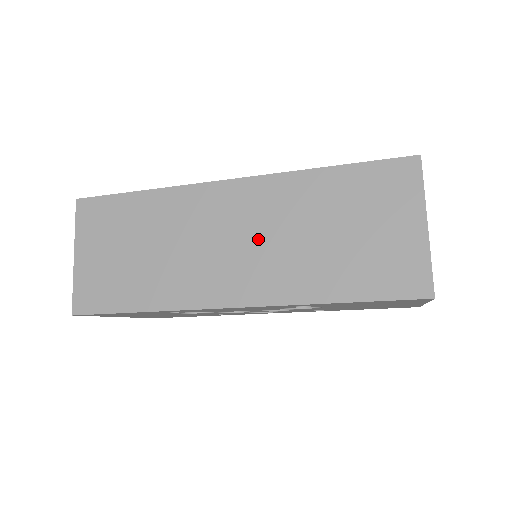
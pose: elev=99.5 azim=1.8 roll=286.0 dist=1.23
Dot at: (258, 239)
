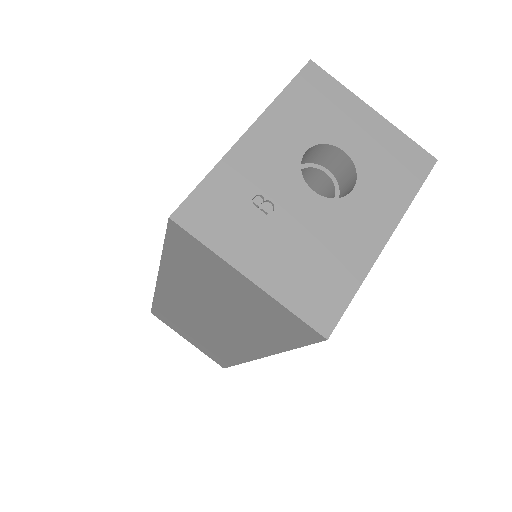
Dot at: (210, 317)
